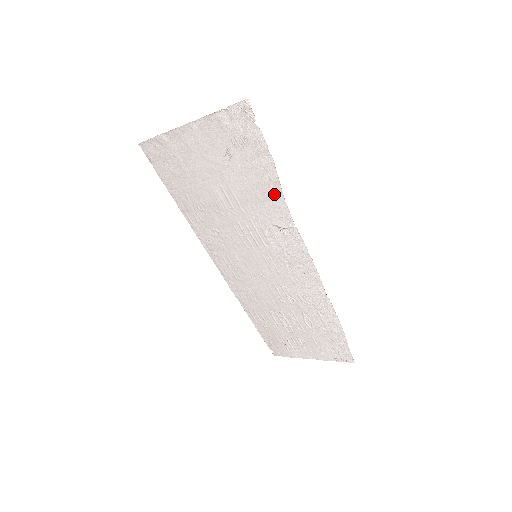
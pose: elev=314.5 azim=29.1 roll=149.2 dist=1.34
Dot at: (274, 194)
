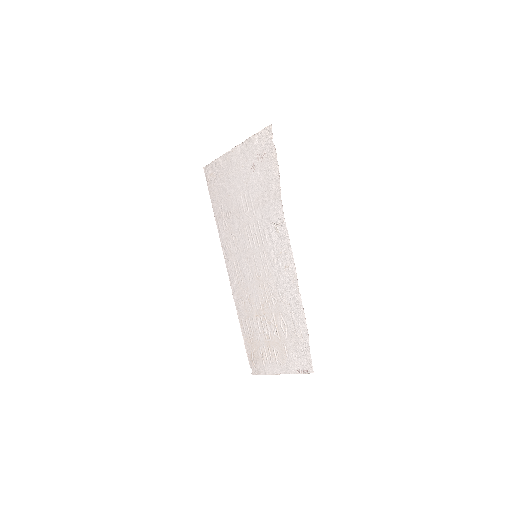
Dot at: (275, 195)
